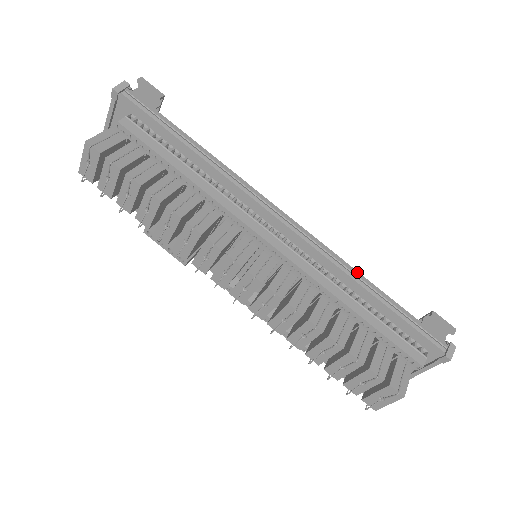
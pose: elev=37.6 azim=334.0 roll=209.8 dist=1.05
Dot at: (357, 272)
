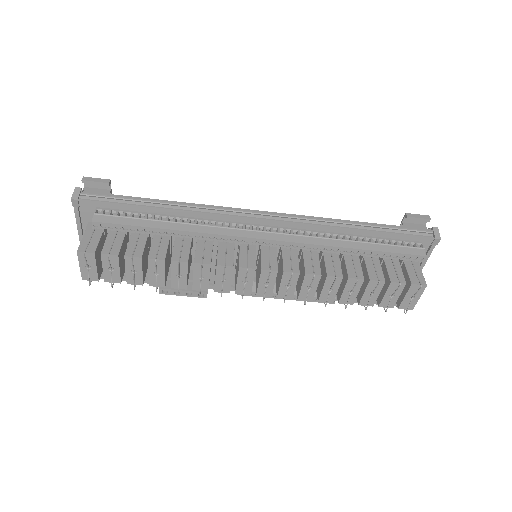
Dot at: (337, 220)
